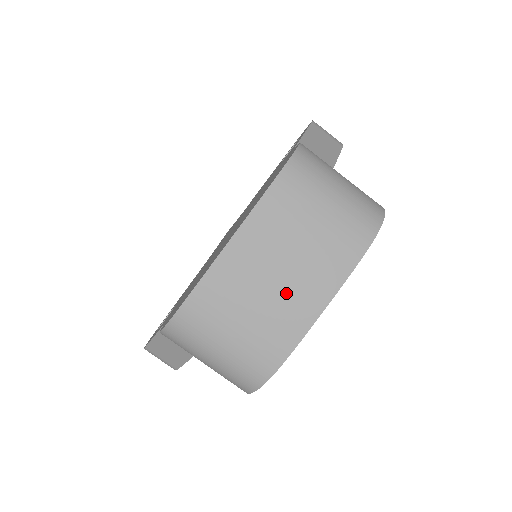
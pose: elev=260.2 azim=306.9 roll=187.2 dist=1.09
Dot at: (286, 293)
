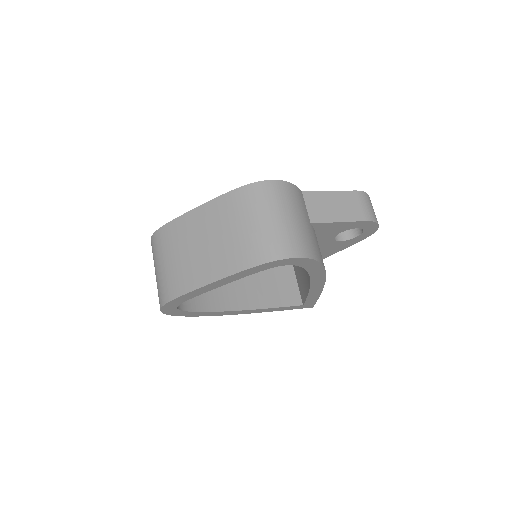
Dot at: (199, 258)
